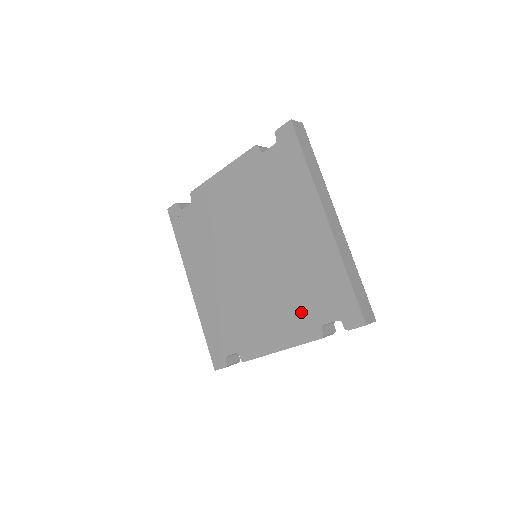
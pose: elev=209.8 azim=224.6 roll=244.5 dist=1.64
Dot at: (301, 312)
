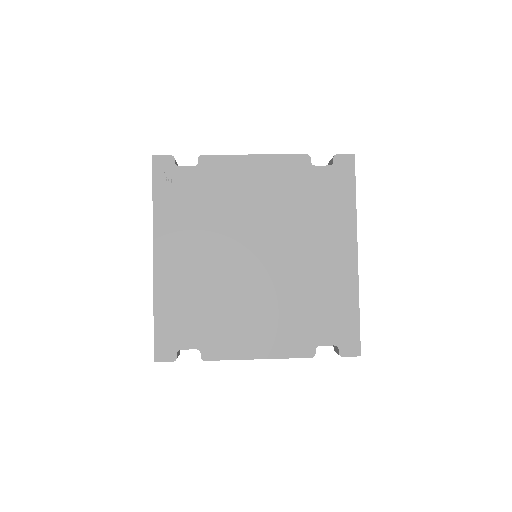
Dot at: (299, 328)
